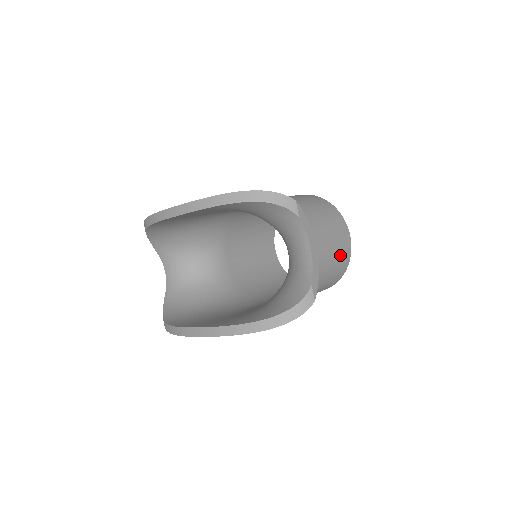
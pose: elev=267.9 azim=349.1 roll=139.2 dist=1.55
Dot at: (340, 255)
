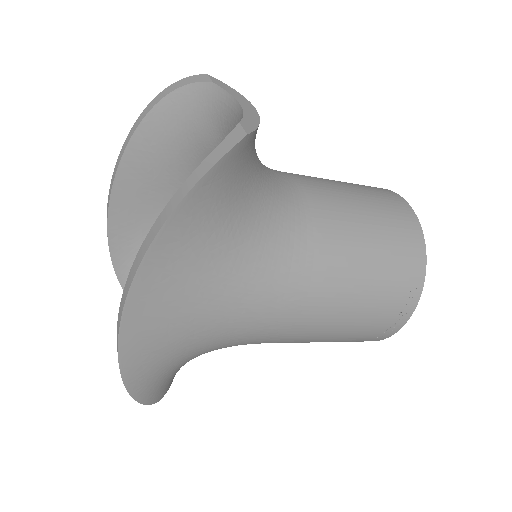
Dot at: (389, 213)
